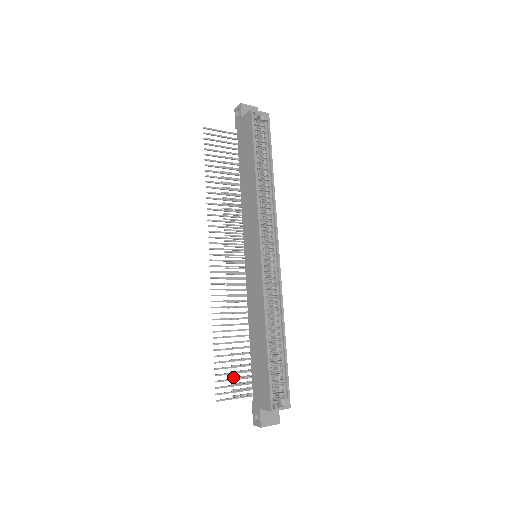
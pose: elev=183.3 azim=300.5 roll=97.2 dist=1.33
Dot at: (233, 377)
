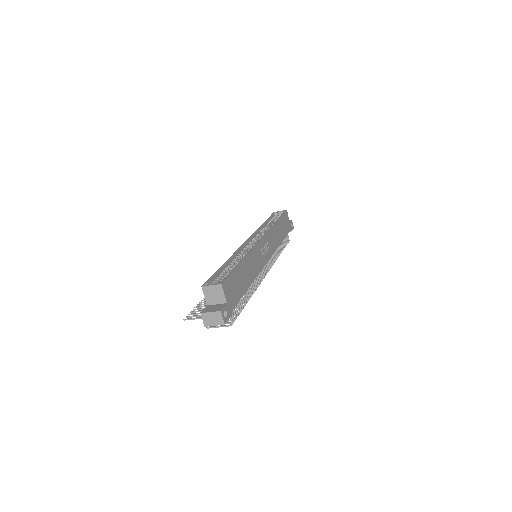
Dot at: occluded
